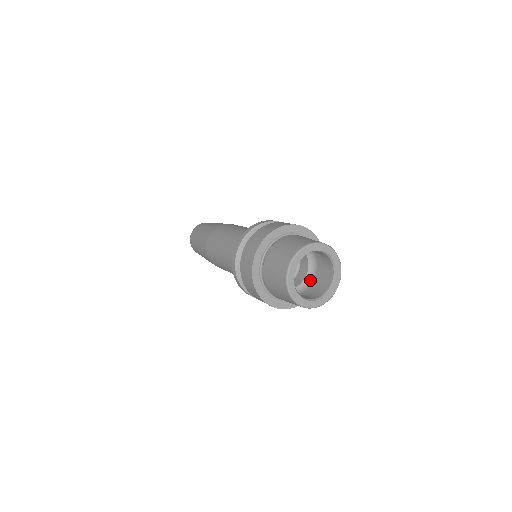
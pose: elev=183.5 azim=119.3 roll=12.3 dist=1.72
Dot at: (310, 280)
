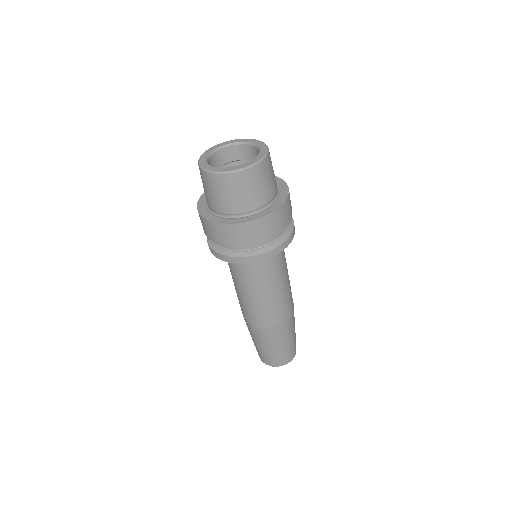
Dot at: occluded
